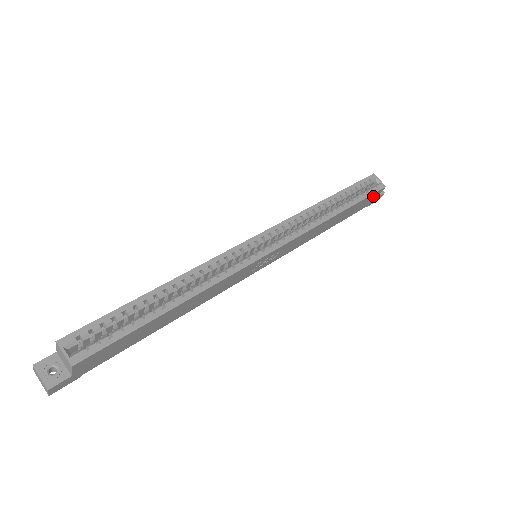
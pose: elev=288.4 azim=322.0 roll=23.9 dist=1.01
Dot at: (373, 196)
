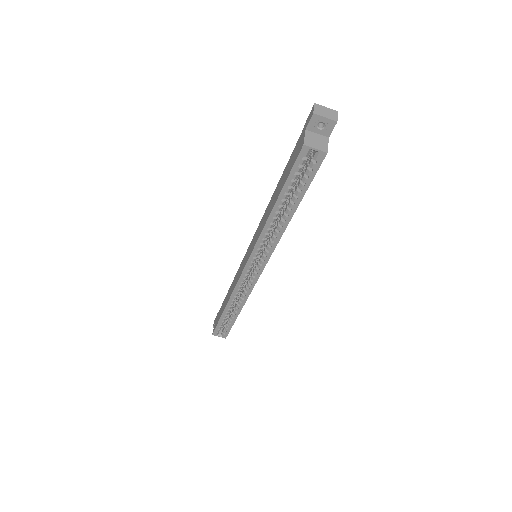
Dot at: occluded
